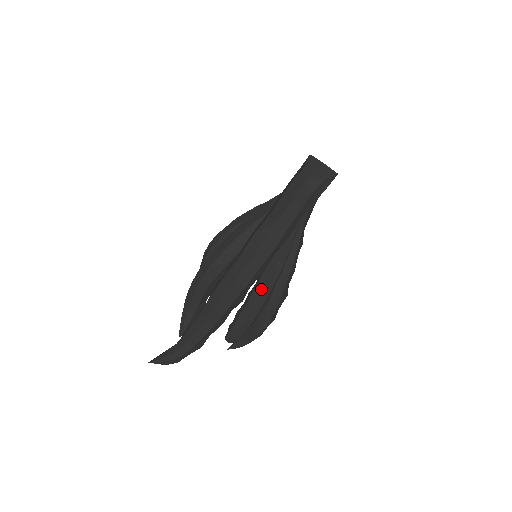
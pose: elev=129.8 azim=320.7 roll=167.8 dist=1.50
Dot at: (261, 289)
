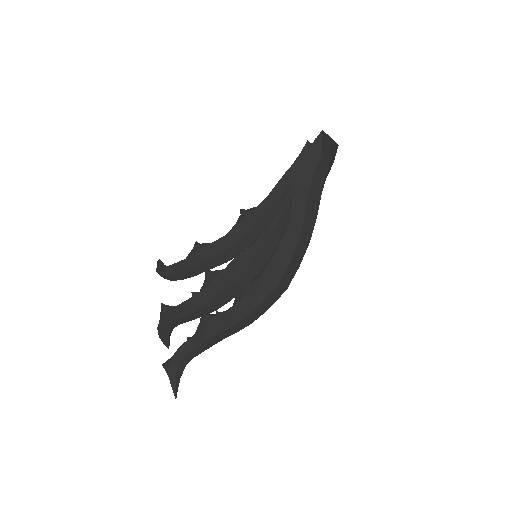
Dot at: occluded
